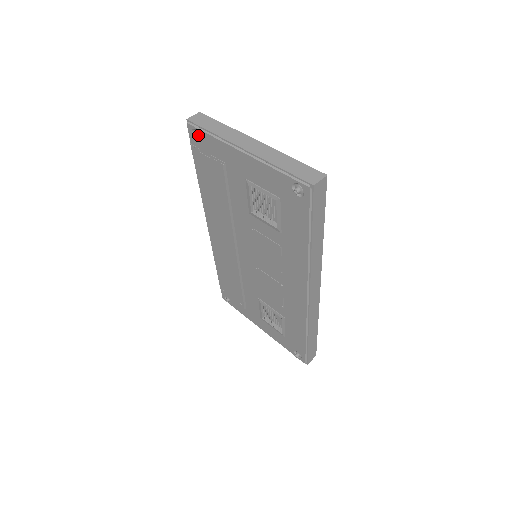
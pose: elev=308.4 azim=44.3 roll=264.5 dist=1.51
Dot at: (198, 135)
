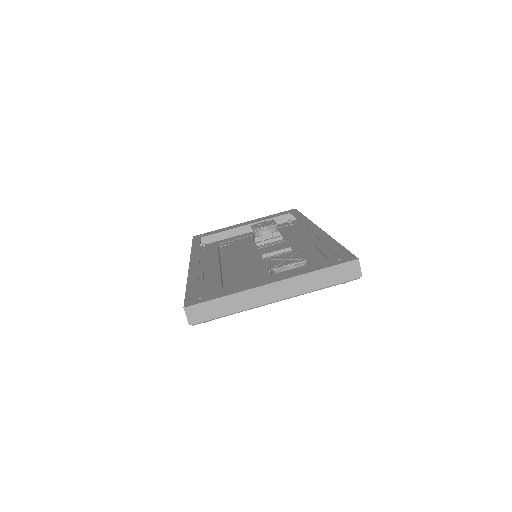
Dot at: occluded
